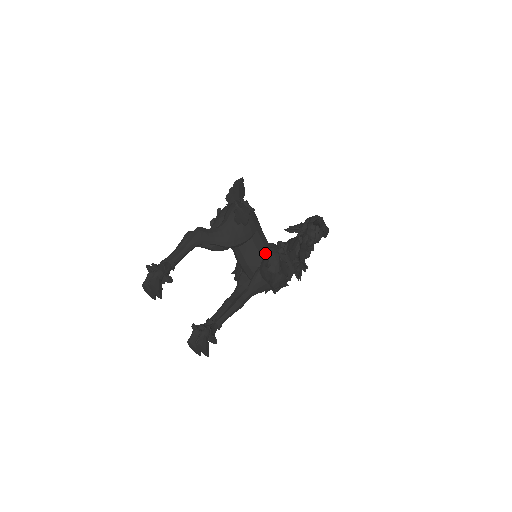
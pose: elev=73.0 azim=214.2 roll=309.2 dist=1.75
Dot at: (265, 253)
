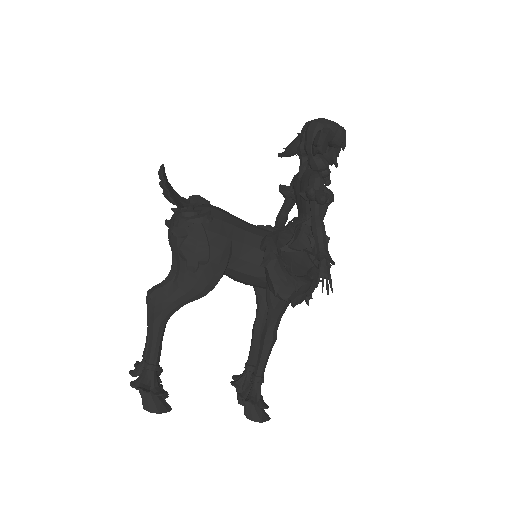
Dot at: occluded
